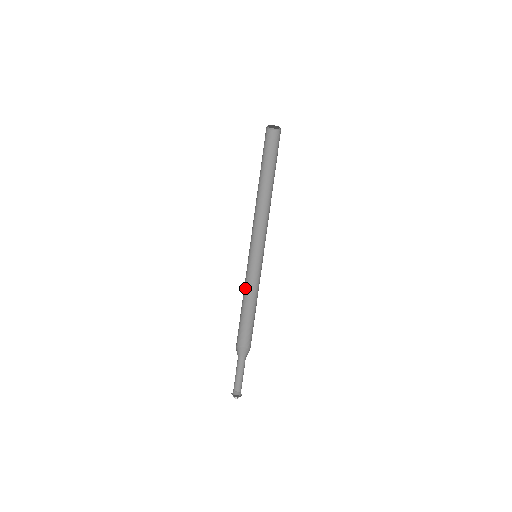
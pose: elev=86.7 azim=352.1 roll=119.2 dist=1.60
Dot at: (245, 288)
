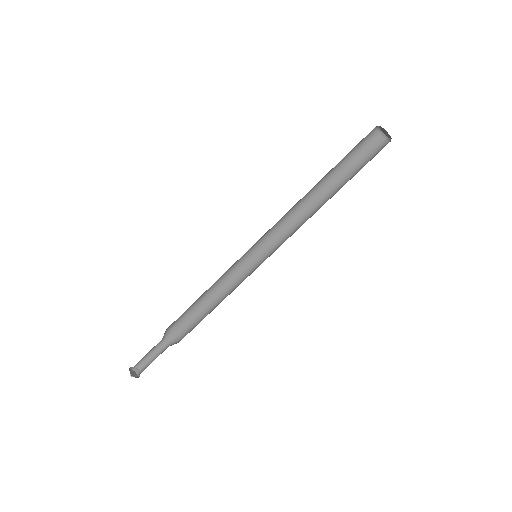
Dot at: (220, 278)
